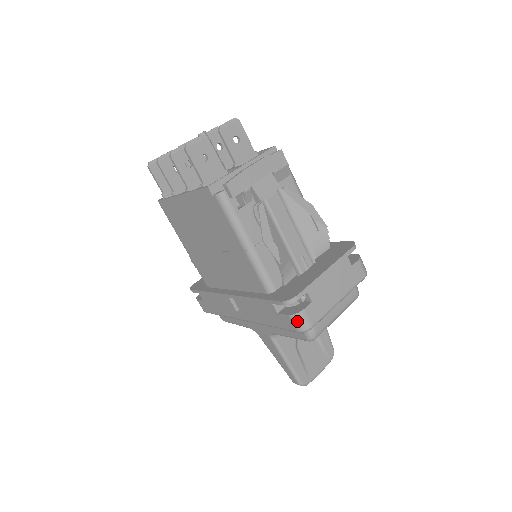
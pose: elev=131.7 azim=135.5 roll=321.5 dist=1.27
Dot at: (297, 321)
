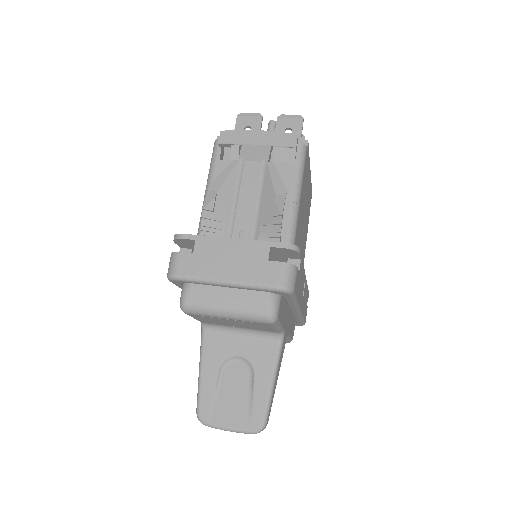
Dot at: (170, 262)
